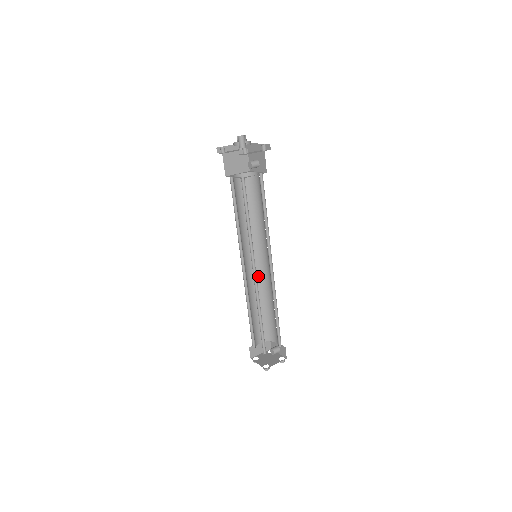
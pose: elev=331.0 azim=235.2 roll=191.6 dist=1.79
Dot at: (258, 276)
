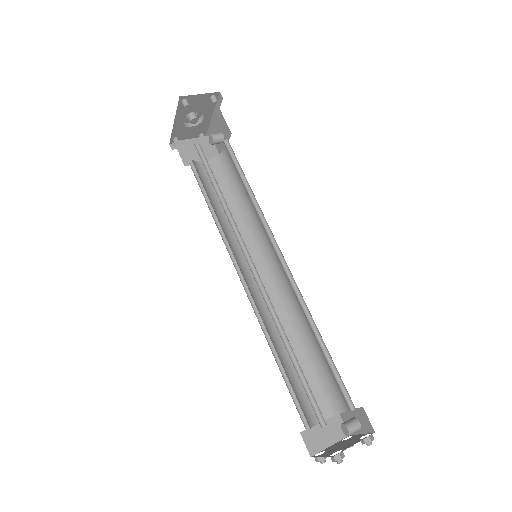
Dot at: (276, 297)
